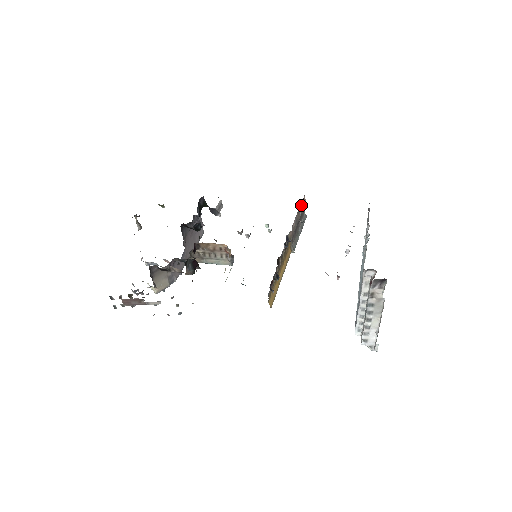
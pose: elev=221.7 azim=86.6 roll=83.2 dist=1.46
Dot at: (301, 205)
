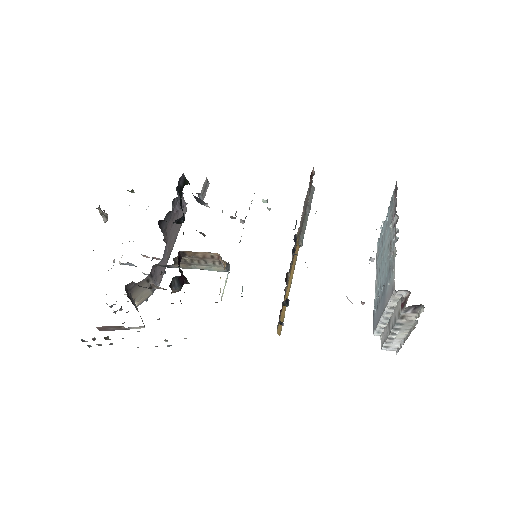
Dot at: (309, 182)
